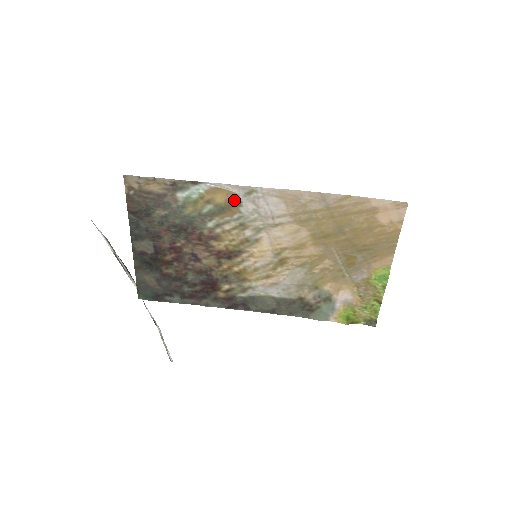
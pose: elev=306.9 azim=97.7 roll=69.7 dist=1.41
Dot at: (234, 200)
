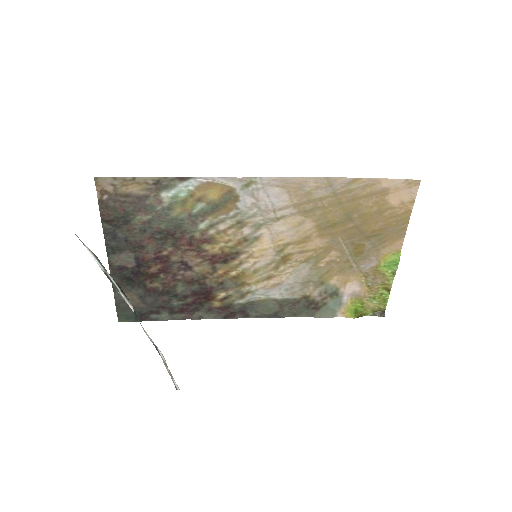
Dot at: (230, 195)
